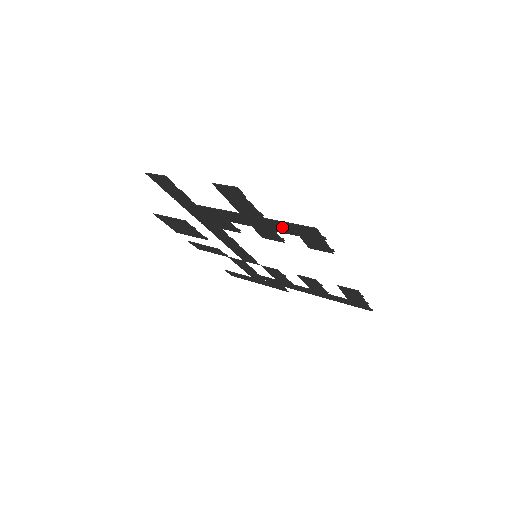
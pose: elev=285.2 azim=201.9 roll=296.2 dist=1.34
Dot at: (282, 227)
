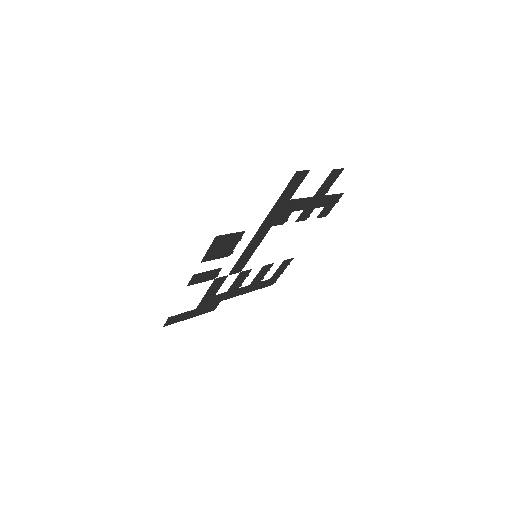
Dot at: (325, 201)
